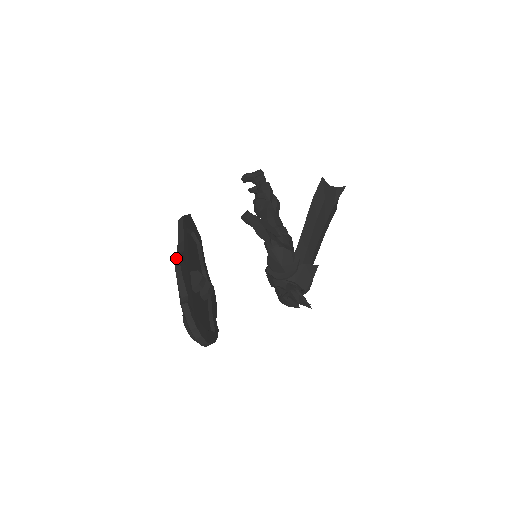
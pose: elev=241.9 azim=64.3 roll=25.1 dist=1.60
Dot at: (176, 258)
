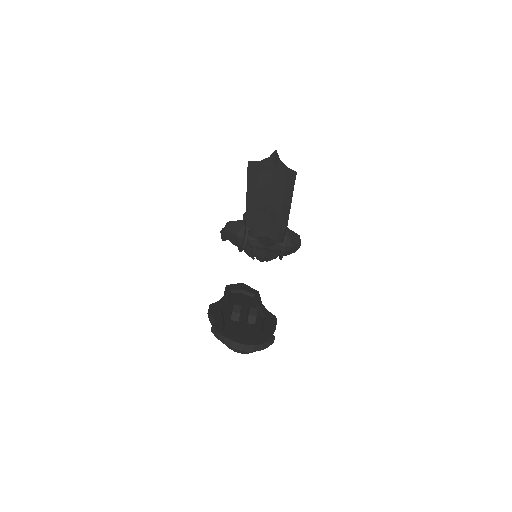
Dot at: occluded
